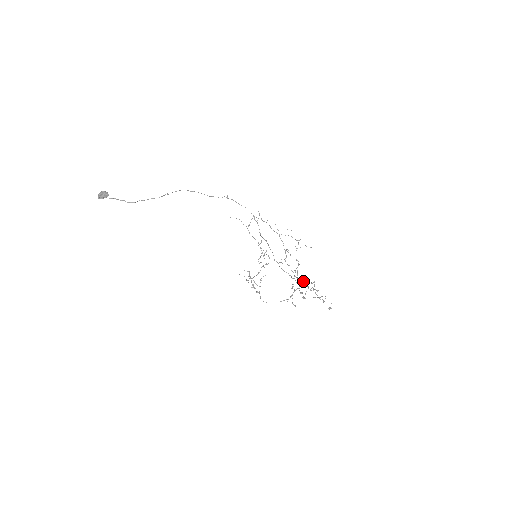
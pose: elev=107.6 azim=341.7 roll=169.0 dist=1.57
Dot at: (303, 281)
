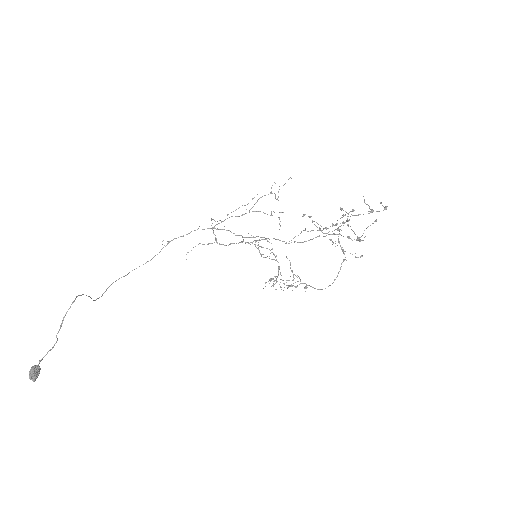
Dot at: occluded
